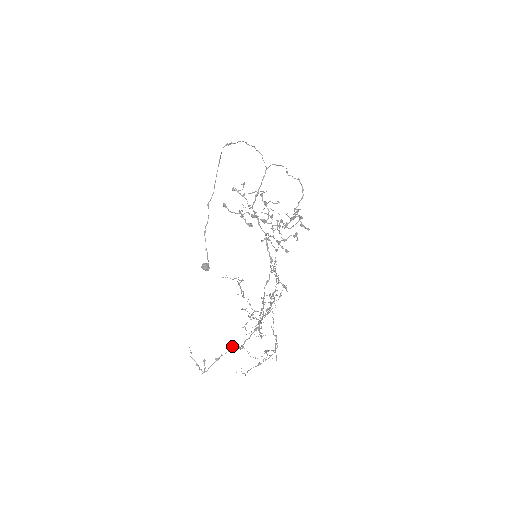
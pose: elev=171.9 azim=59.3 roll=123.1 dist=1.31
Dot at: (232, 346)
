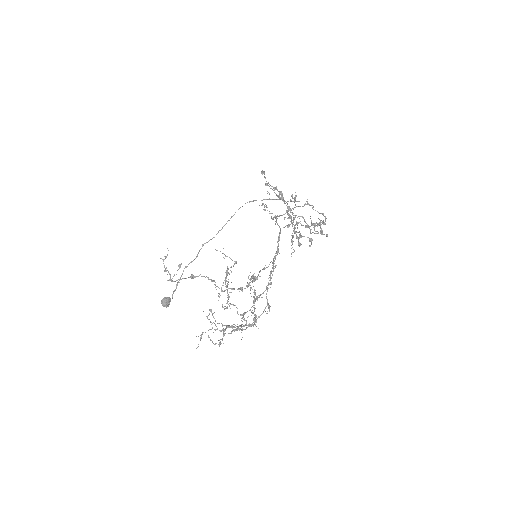
Dot at: (213, 280)
